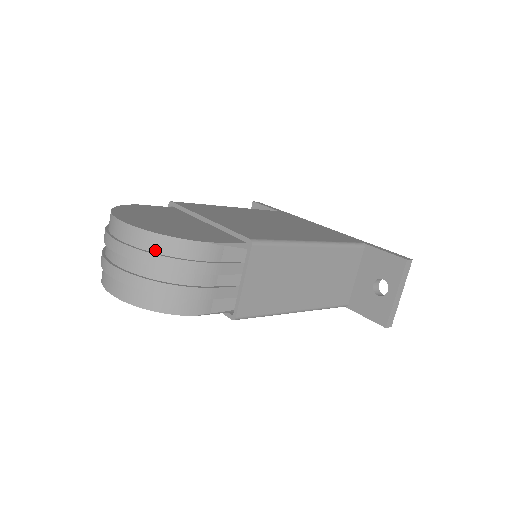
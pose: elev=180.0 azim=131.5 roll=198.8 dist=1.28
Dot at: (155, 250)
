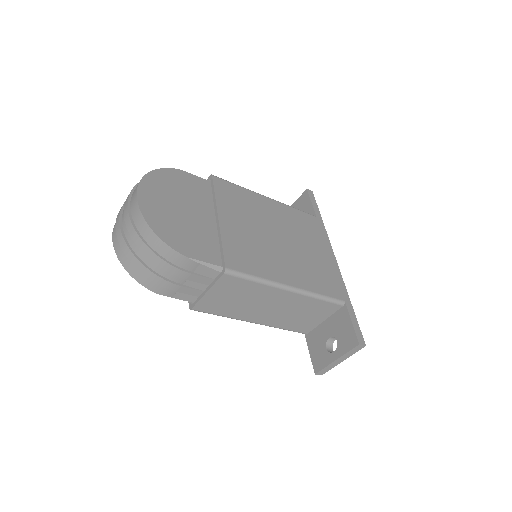
Dot at: (146, 239)
